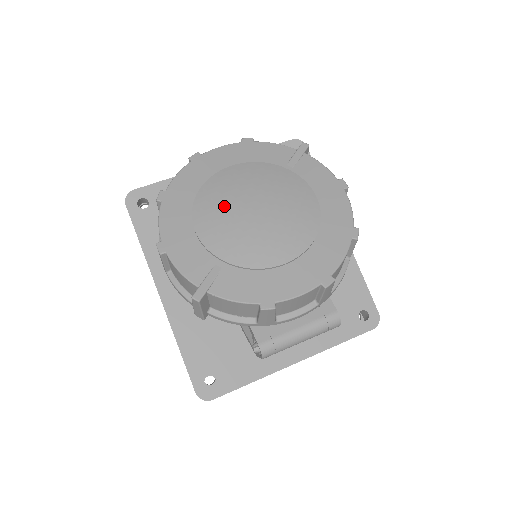
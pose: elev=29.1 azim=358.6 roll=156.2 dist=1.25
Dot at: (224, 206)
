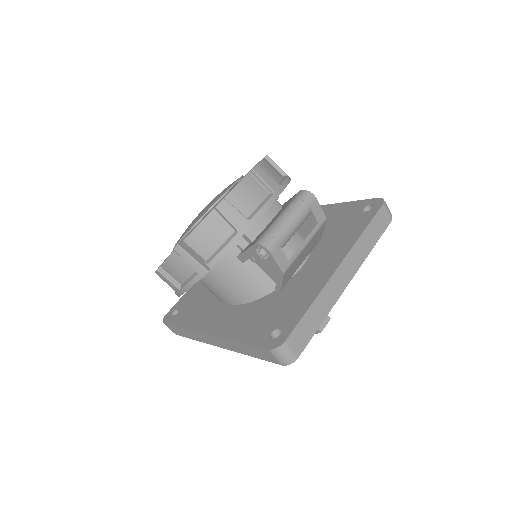
Dot at: occluded
